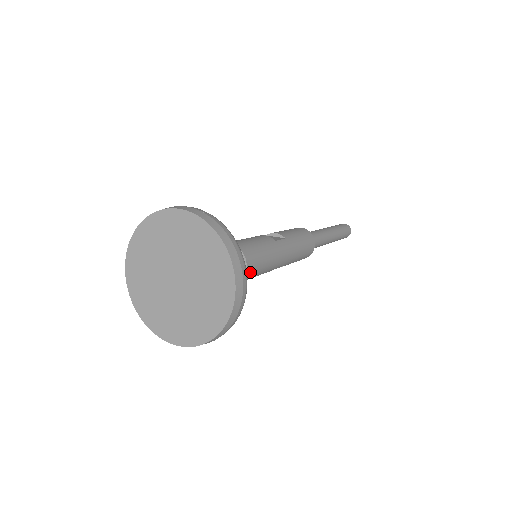
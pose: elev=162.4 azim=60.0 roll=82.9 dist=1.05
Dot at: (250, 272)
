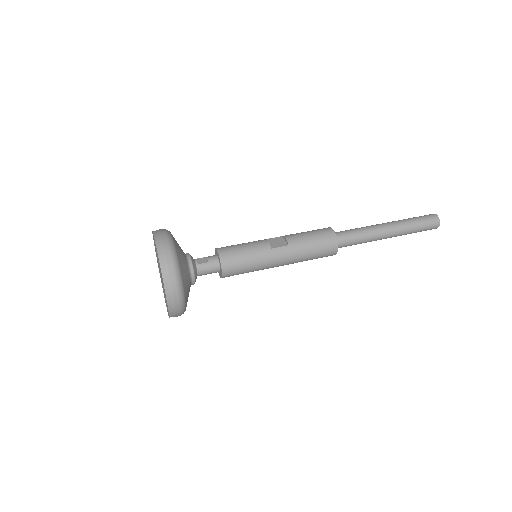
Dot at: (229, 274)
